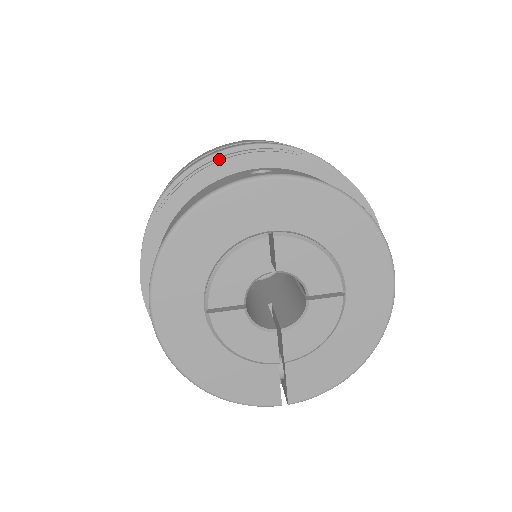
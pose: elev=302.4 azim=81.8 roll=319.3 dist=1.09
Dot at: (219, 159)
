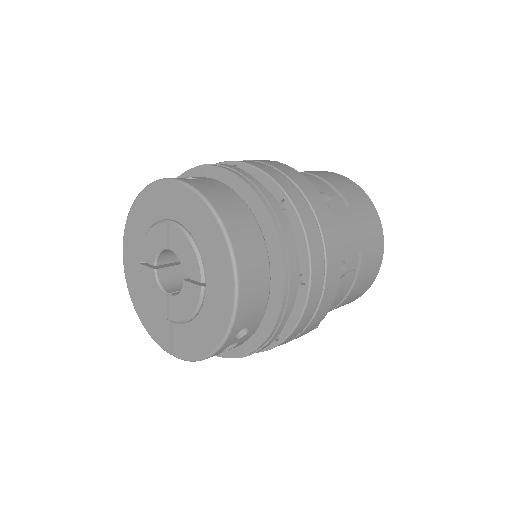
Dot at: occluded
